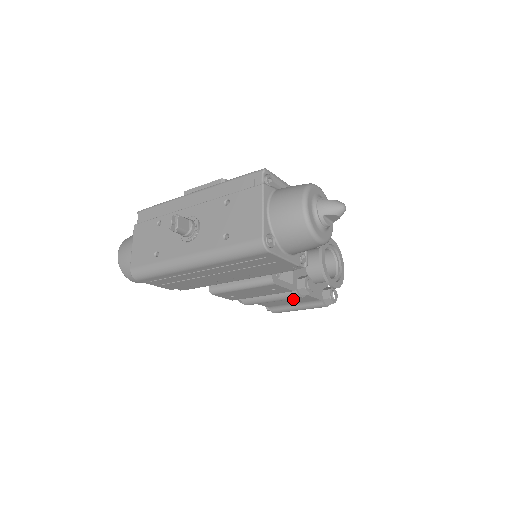
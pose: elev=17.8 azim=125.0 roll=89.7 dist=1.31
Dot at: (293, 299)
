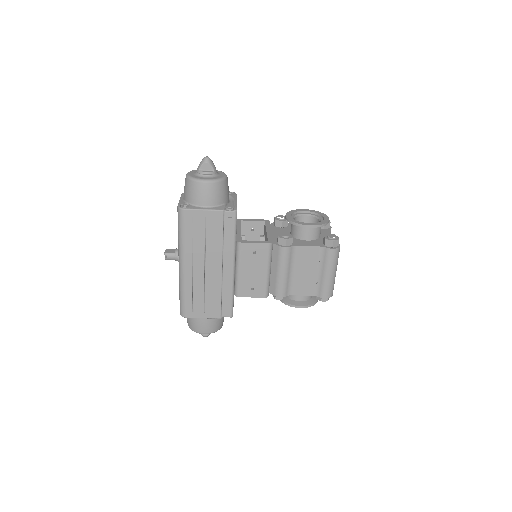
Dot at: (303, 263)
